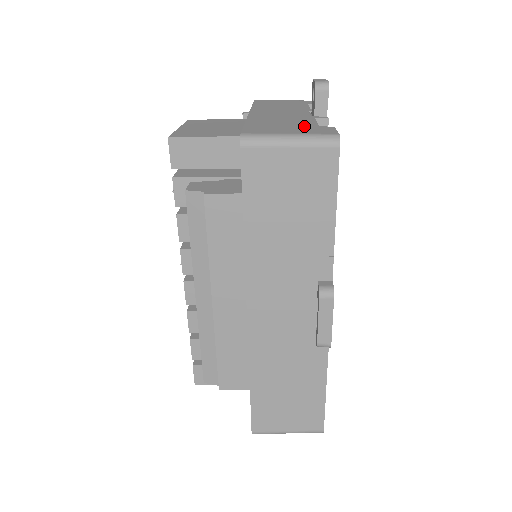
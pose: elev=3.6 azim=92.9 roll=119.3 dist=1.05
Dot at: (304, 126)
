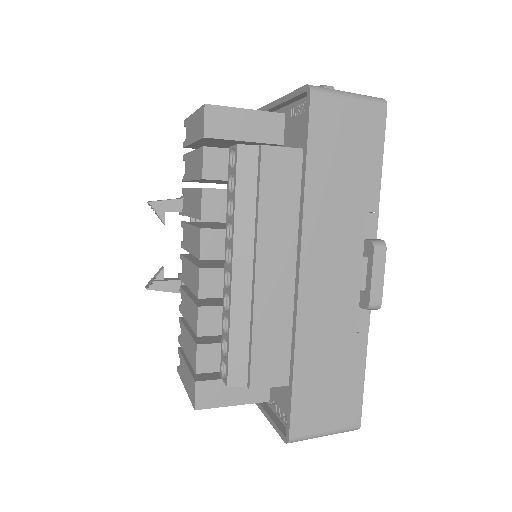
Dot at: occluded
